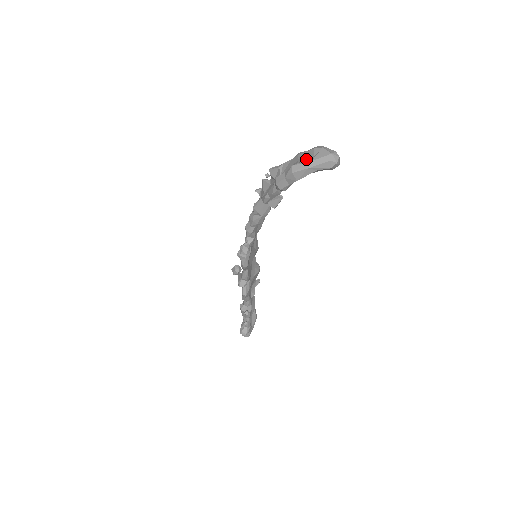
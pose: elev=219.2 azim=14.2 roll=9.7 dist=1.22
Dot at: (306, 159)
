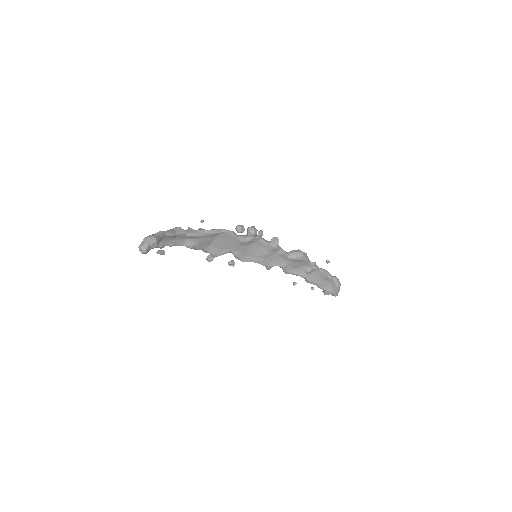
Dot at: occluded
